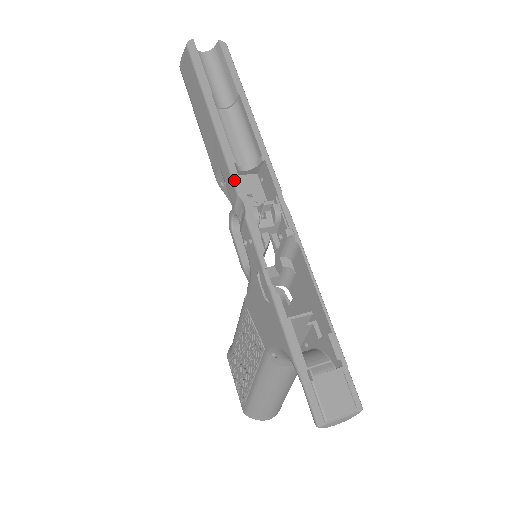
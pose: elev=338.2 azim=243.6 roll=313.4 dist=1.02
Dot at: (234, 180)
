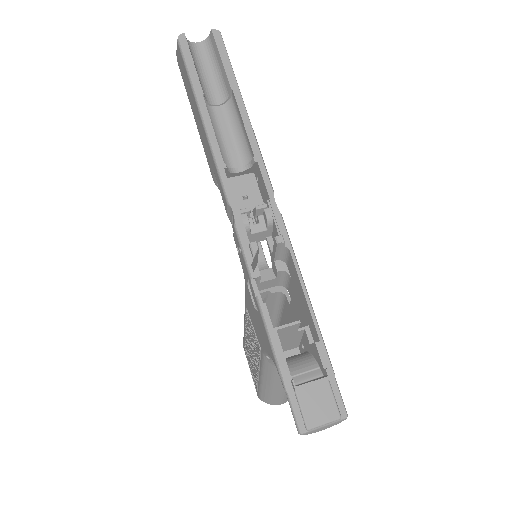
Dot at: (223, 187)
